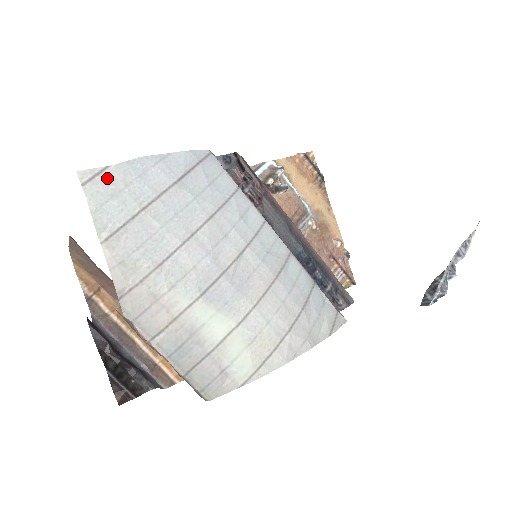
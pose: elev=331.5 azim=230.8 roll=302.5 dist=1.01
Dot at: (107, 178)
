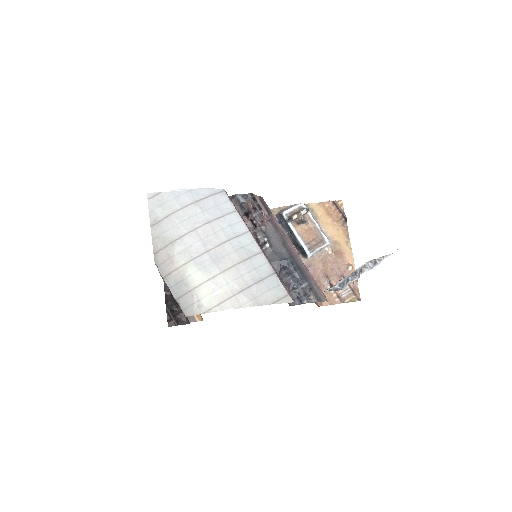
Dot at: (159, 197)
